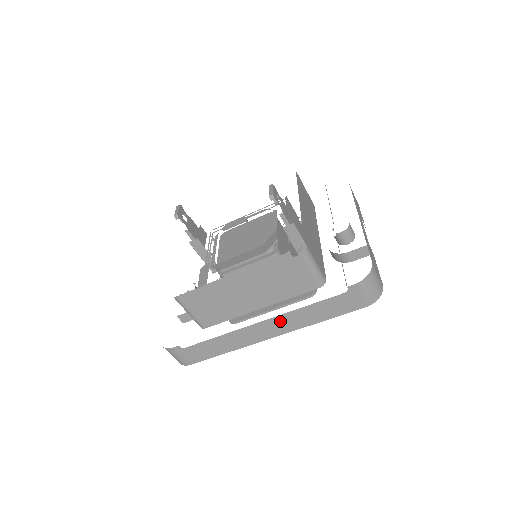
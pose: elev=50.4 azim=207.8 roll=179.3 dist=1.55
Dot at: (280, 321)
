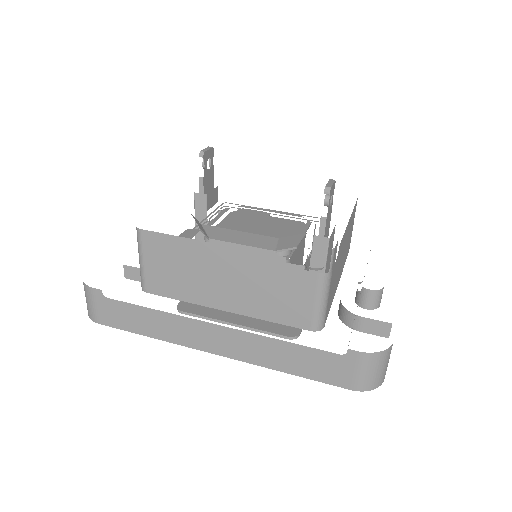
Dot at: (239, 339)
